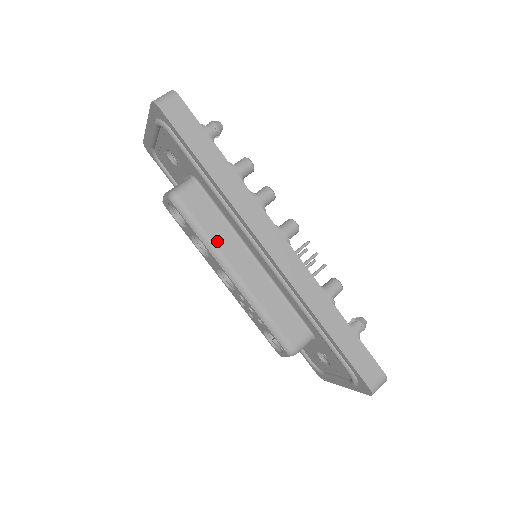
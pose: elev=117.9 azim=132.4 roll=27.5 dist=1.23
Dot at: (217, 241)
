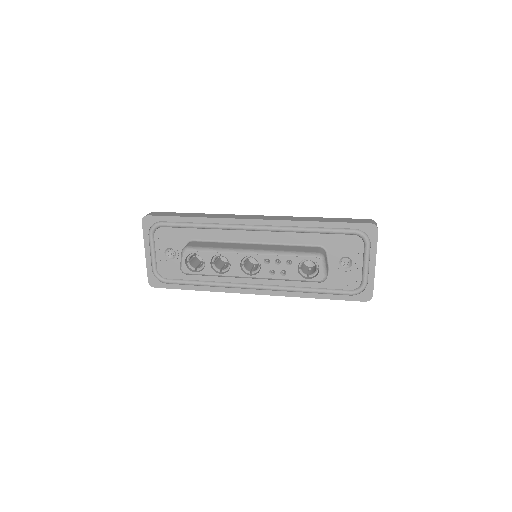
Dot at: (226, 247)
